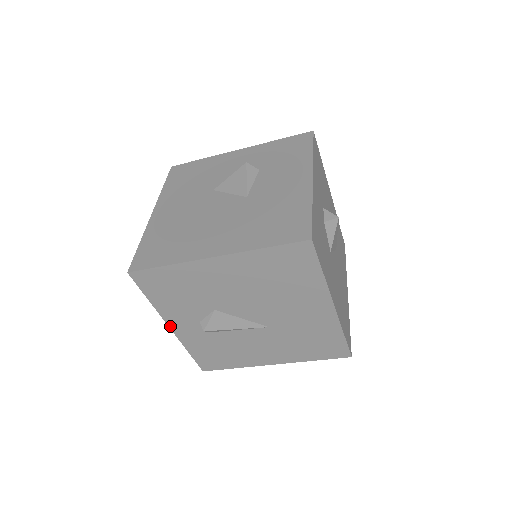
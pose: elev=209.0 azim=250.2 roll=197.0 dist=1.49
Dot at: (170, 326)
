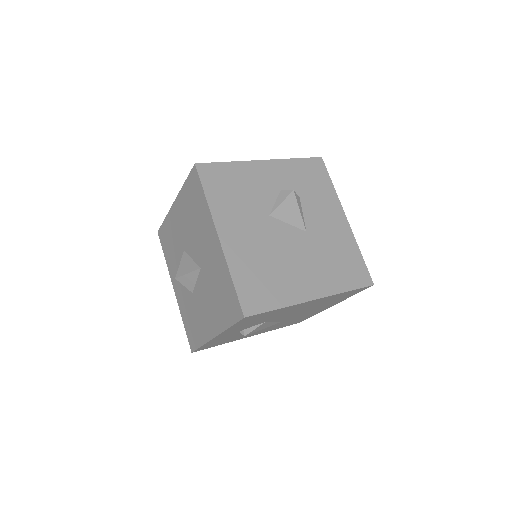
Dot at: (216, 337)
